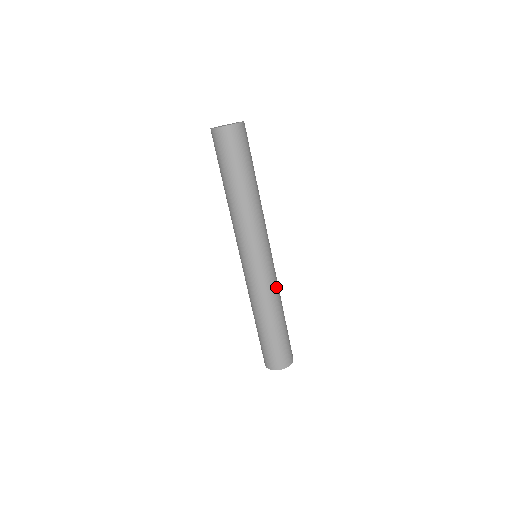
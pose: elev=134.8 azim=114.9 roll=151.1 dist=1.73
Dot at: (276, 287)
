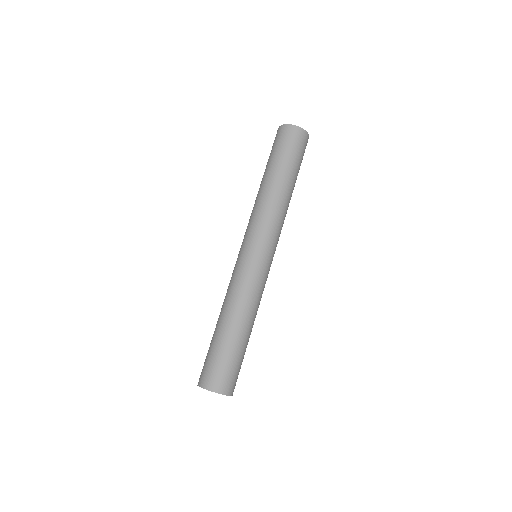
Dot at: (249, 290)
